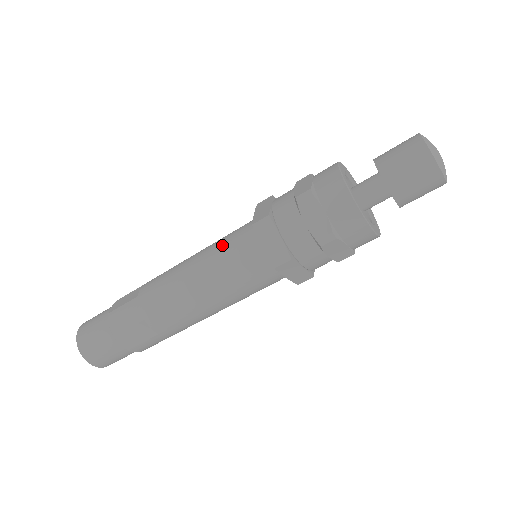
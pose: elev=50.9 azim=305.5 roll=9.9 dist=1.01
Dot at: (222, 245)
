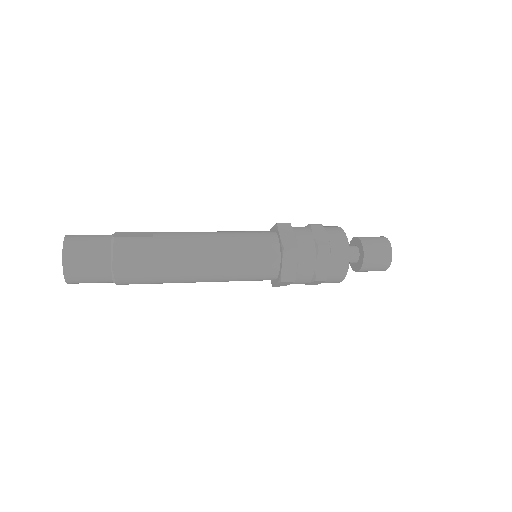
Dot at: (248, 271)
